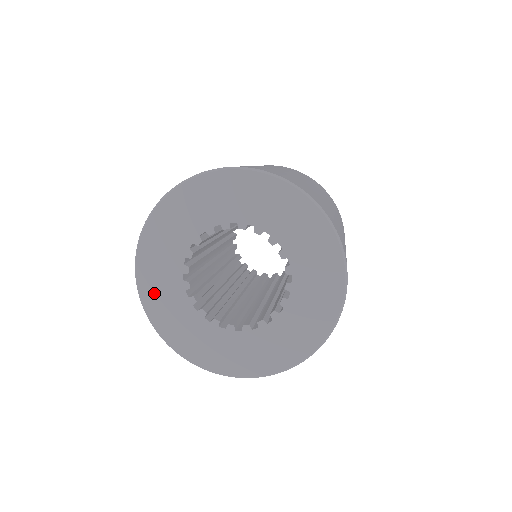
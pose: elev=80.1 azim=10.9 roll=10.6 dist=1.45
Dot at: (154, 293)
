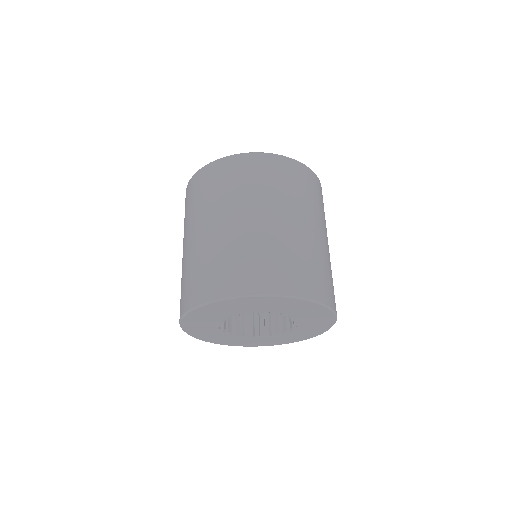
Dot at: (194, 327)
